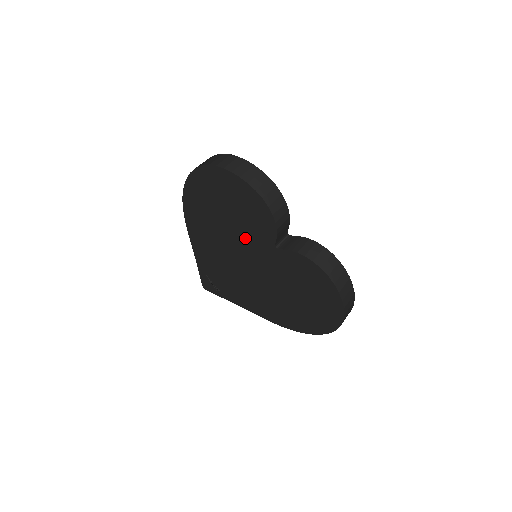
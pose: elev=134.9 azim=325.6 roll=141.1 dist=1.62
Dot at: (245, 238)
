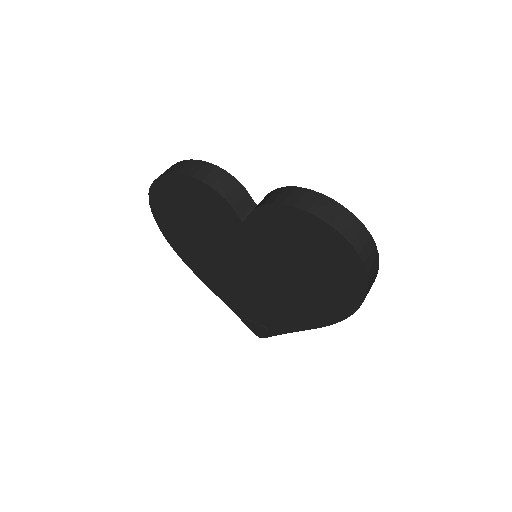
Dot at: (223, 238)
